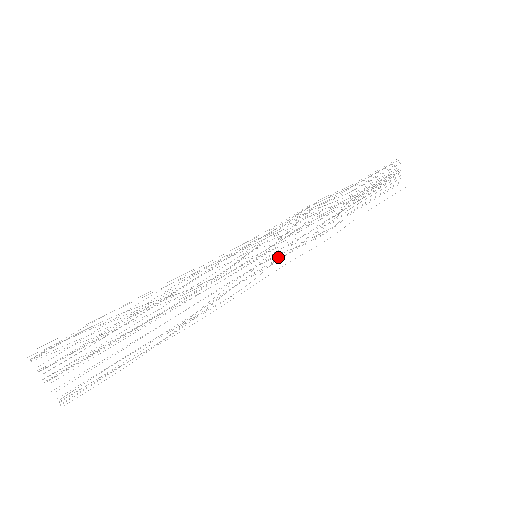
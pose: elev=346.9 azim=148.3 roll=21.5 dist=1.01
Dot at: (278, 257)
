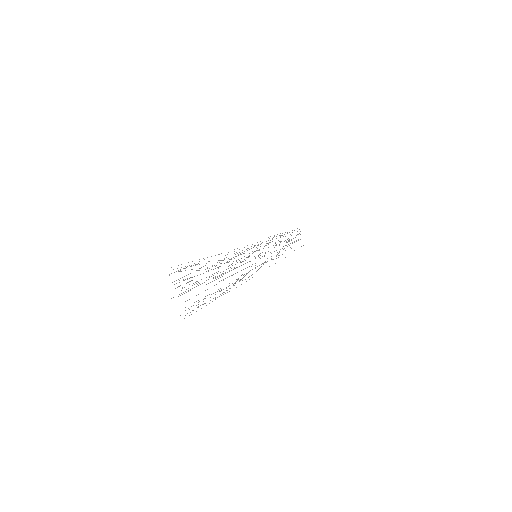
Dot at: occluded
